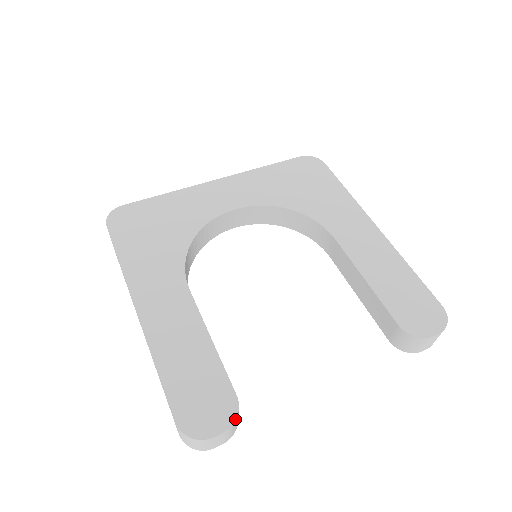
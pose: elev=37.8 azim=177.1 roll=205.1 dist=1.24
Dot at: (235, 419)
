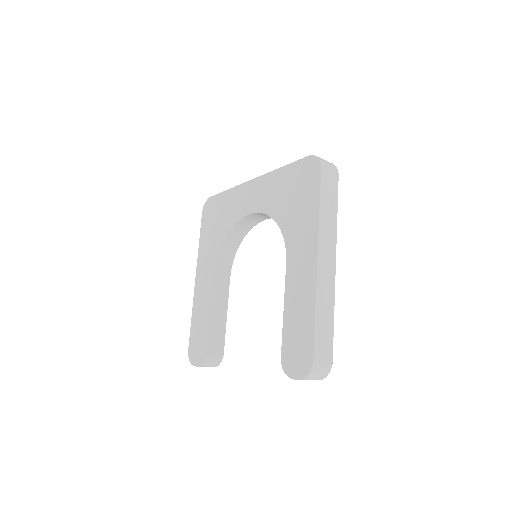
Dot at: (202, 363)
